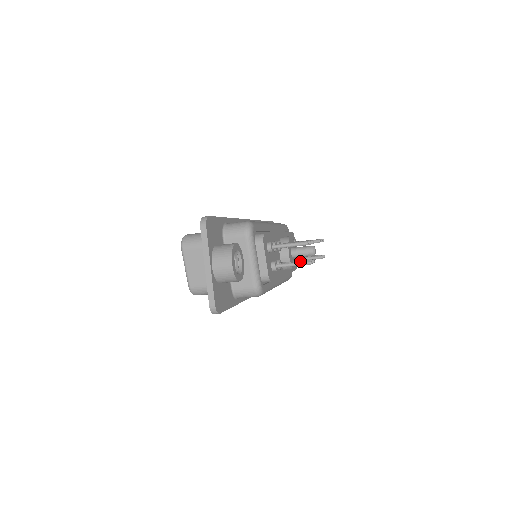
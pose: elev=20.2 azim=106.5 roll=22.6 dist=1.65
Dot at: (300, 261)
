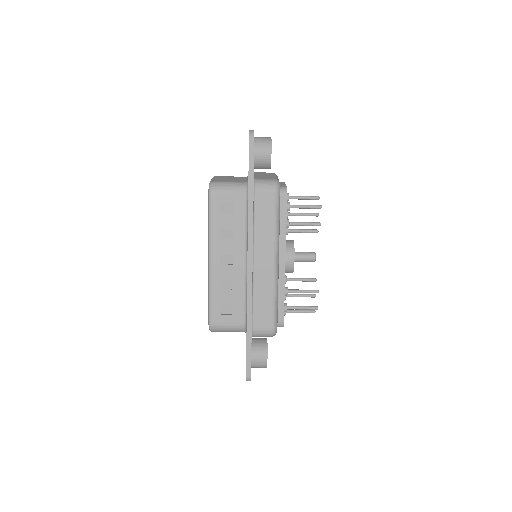
Dot at: (308, 222)
